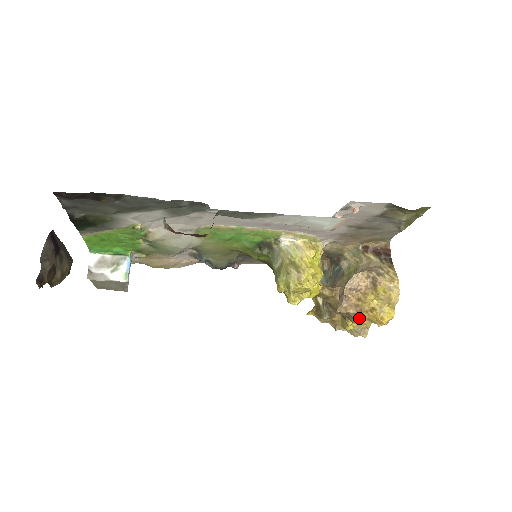
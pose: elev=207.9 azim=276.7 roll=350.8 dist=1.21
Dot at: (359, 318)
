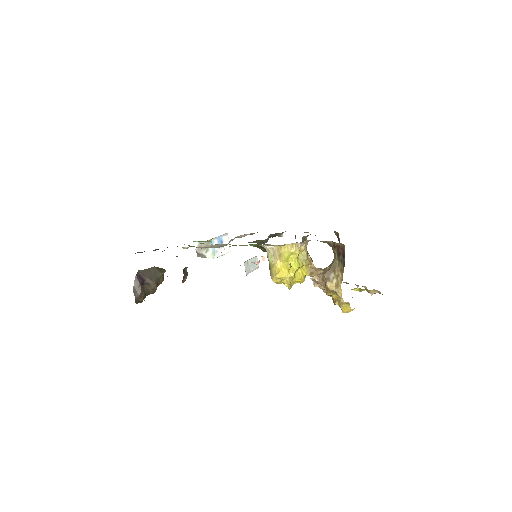
Dot at: occluded
